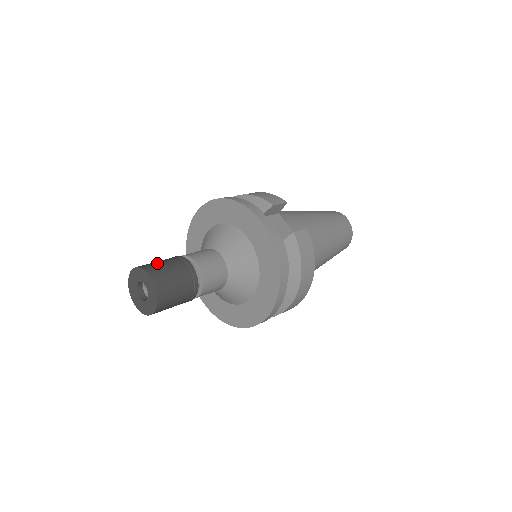
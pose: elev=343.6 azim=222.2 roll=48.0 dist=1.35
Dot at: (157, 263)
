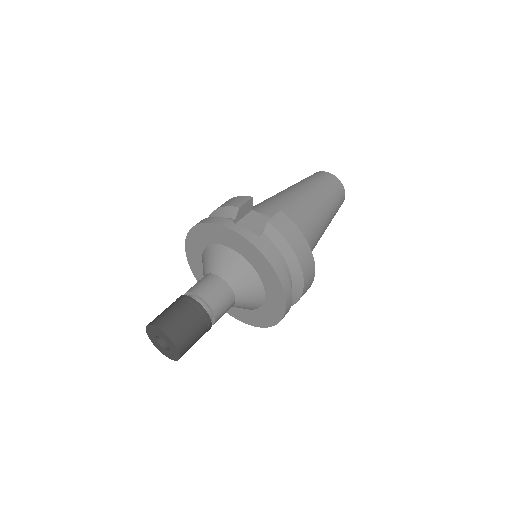
Dot at: (162, 313)
